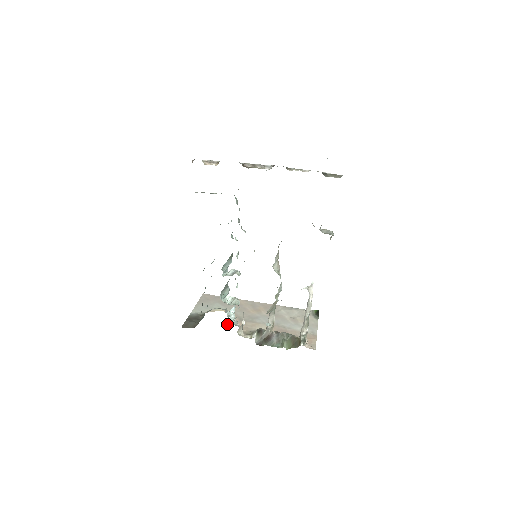
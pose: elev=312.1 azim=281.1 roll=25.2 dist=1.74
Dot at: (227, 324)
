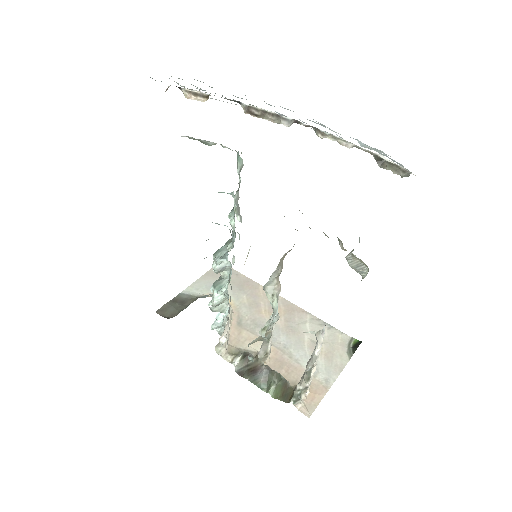
Dot at: occluded
